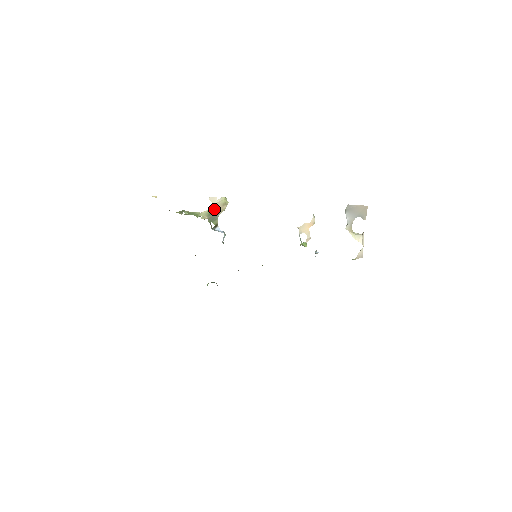
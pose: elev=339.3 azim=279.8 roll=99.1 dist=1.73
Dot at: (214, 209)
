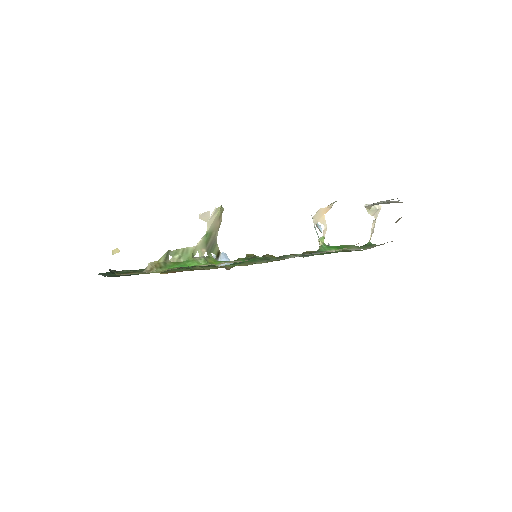
Dot at: (210, 231)
